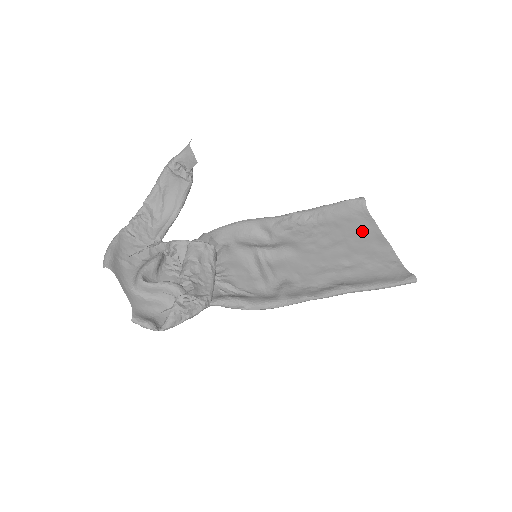
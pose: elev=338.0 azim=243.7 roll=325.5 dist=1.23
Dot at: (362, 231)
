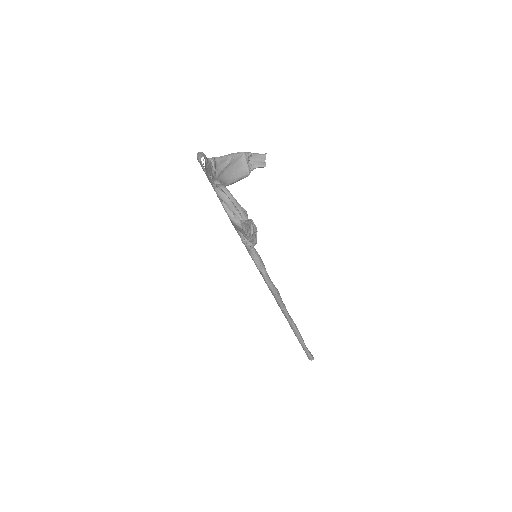
Dot at: occluded
